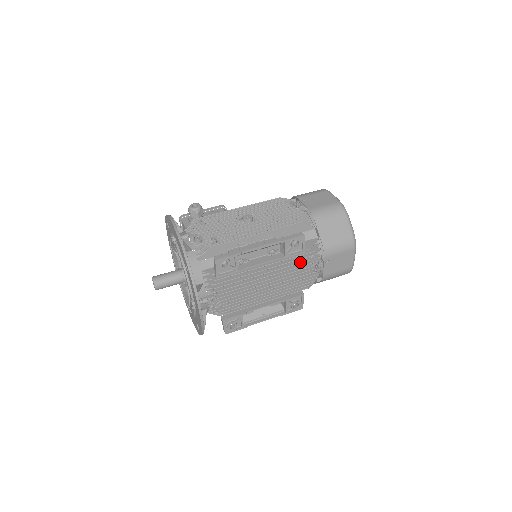
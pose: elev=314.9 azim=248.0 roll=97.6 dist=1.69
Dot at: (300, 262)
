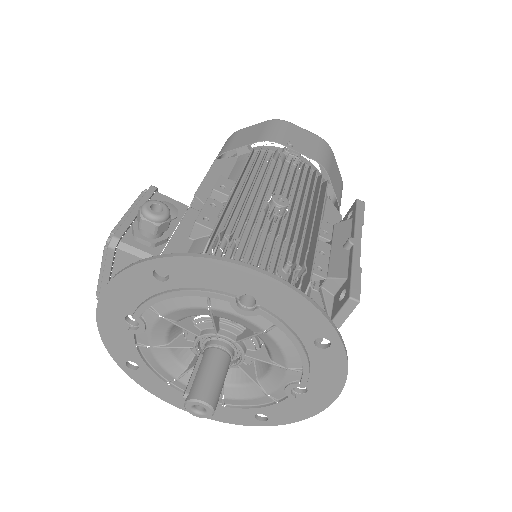
Dot at: occluded
